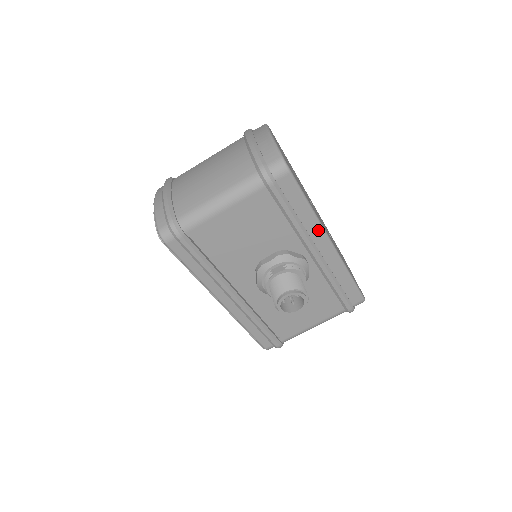
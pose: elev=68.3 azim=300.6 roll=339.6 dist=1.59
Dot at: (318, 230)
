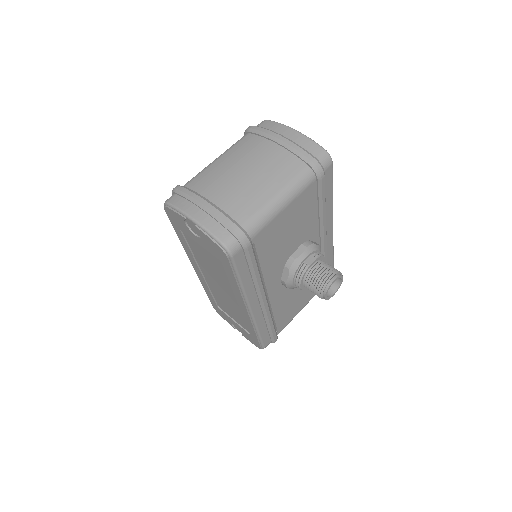
Dot at: (330, 216)
